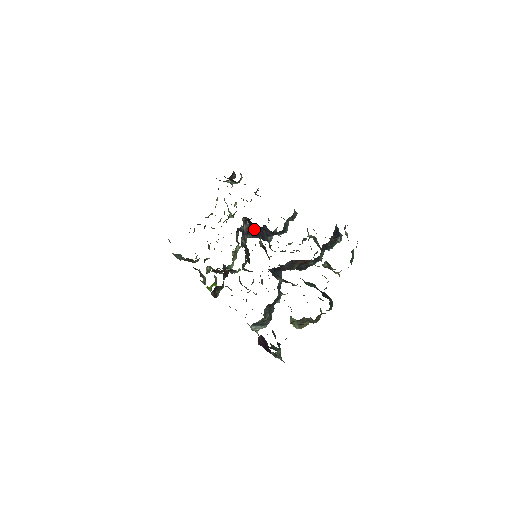
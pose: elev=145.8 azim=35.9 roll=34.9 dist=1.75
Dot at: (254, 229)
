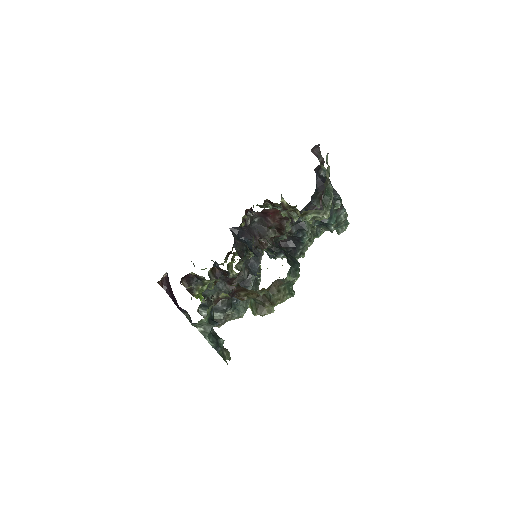
Dot at: occluded
